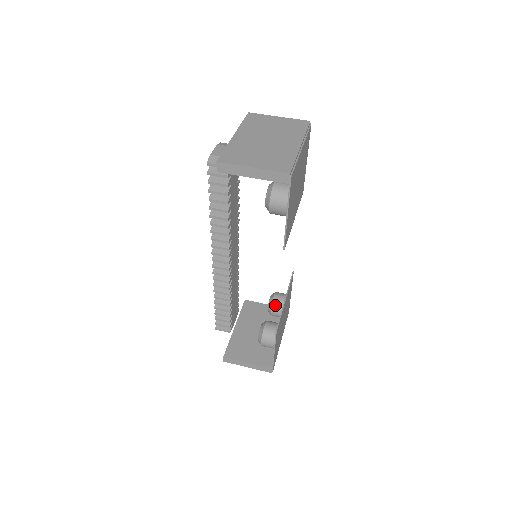
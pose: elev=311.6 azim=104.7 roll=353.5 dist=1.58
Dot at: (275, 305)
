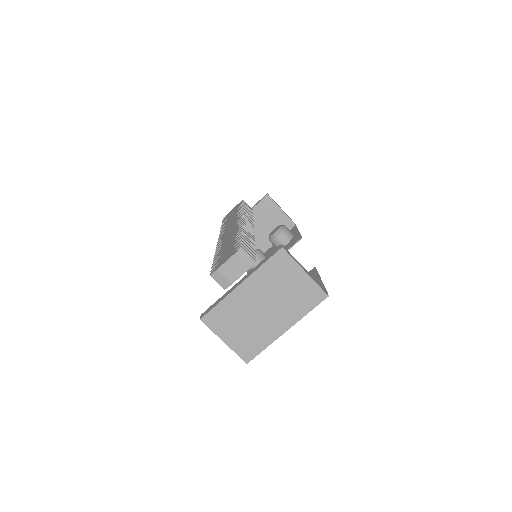
Dot at: (273, 243)
